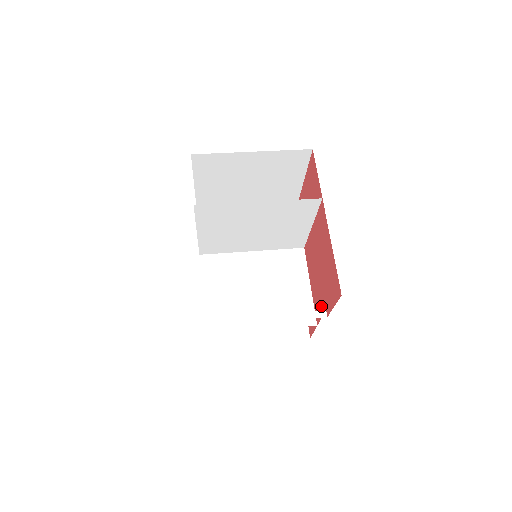
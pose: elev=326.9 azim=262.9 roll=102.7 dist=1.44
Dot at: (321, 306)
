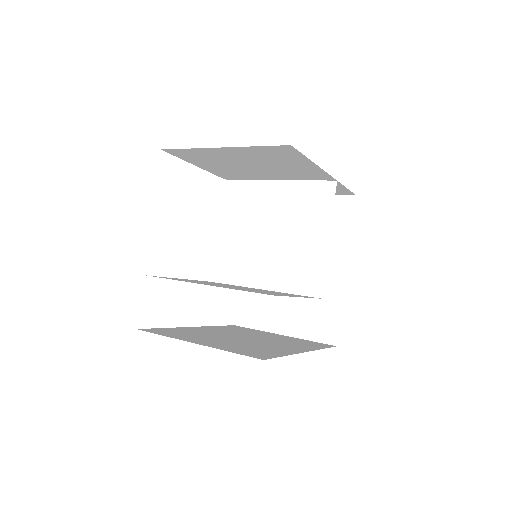
Dot at: occluded
